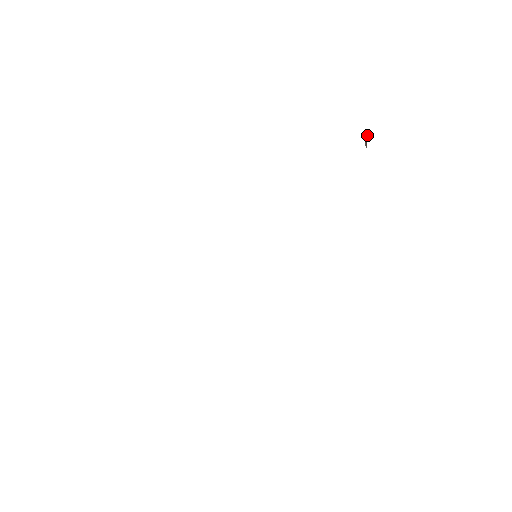
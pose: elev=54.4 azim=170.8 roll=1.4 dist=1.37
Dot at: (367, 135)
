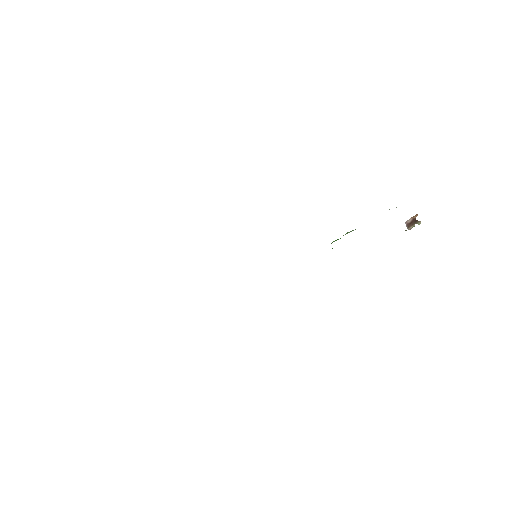
Dot at: (417, 222)
